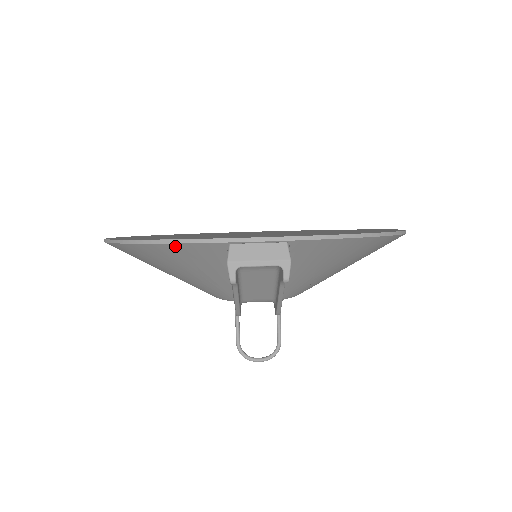
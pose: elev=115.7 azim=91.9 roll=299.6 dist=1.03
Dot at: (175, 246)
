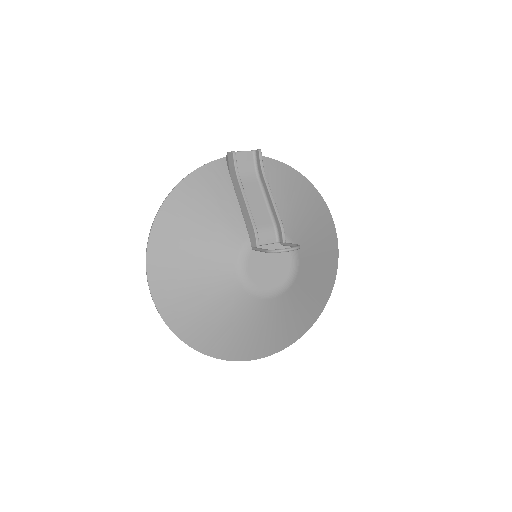
Dot at: (199, 172)
